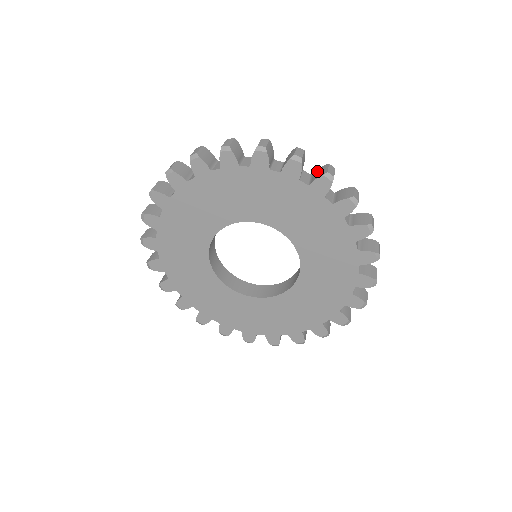
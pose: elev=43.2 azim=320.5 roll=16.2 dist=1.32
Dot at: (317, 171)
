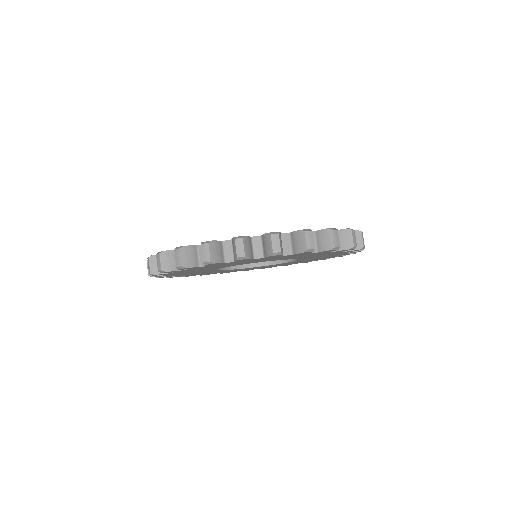
Dot at: occluded
